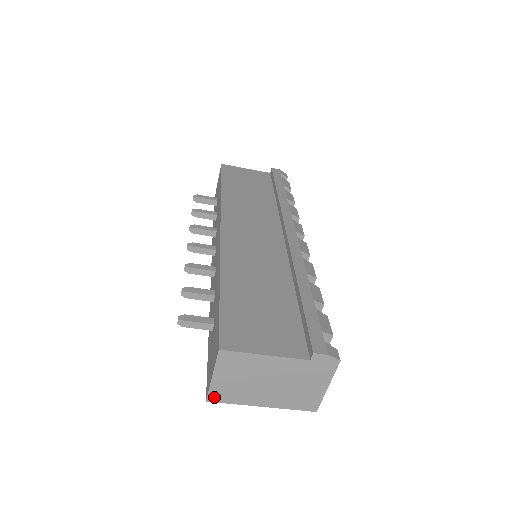
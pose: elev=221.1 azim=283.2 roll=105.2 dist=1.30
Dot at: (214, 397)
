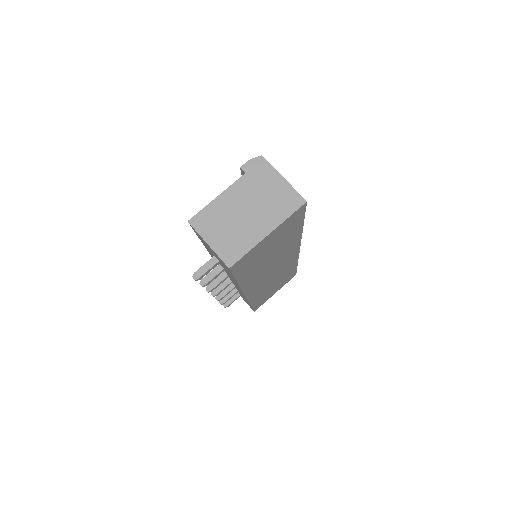
Dot at: (229, 260)
